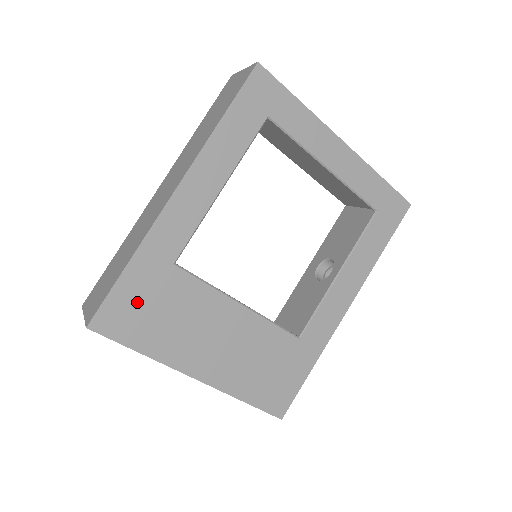
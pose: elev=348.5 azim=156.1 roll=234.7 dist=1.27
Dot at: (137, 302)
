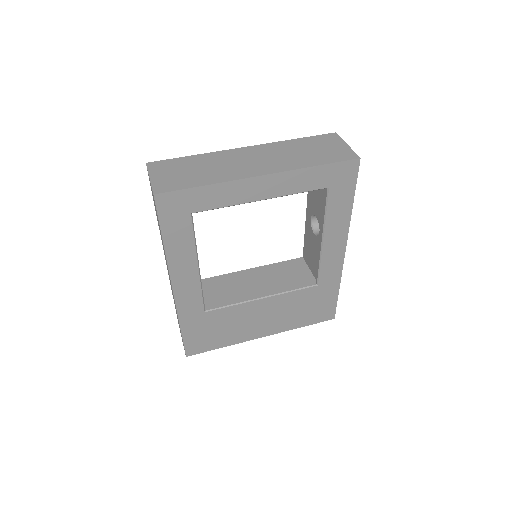
Dot at: (201, 335)
